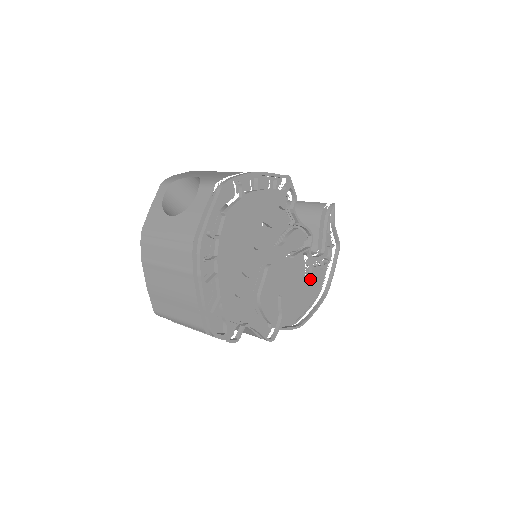
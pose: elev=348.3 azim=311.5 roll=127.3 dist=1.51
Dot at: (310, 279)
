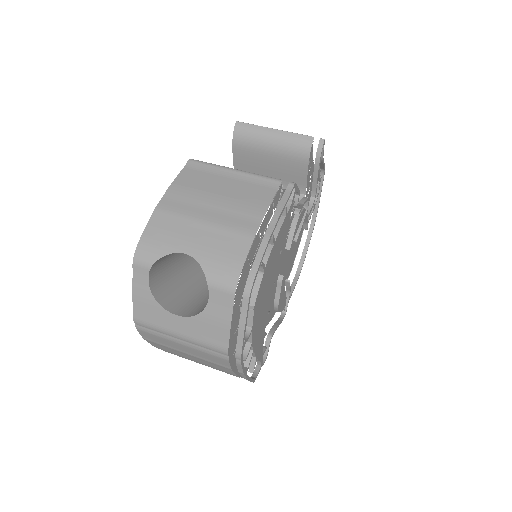
Dot at: occluded
